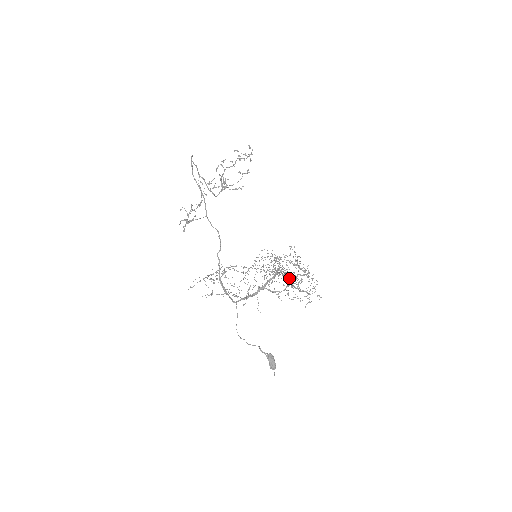
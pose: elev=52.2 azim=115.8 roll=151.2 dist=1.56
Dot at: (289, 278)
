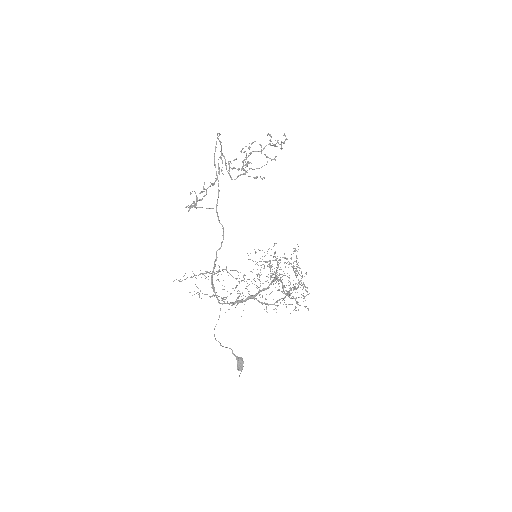
Dot at: occluded
